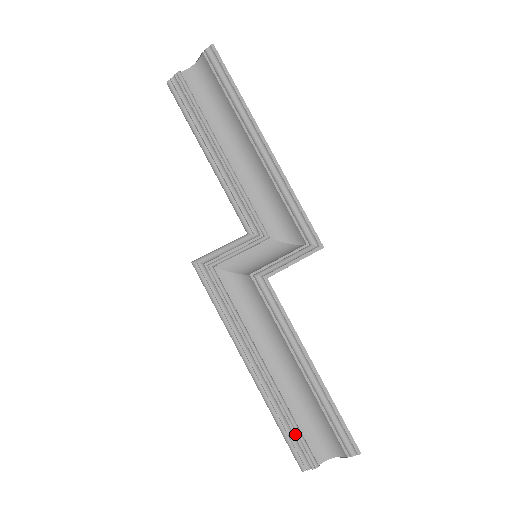
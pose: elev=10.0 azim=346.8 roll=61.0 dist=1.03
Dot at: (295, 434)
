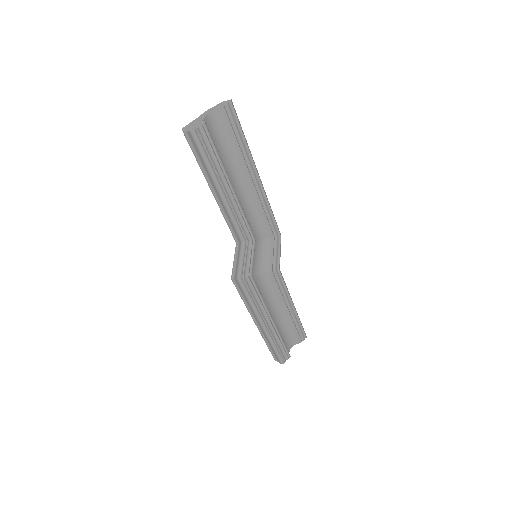
Dot at: (283, 347)
